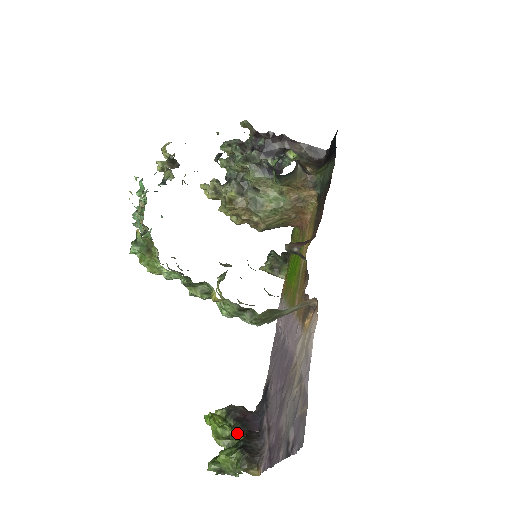
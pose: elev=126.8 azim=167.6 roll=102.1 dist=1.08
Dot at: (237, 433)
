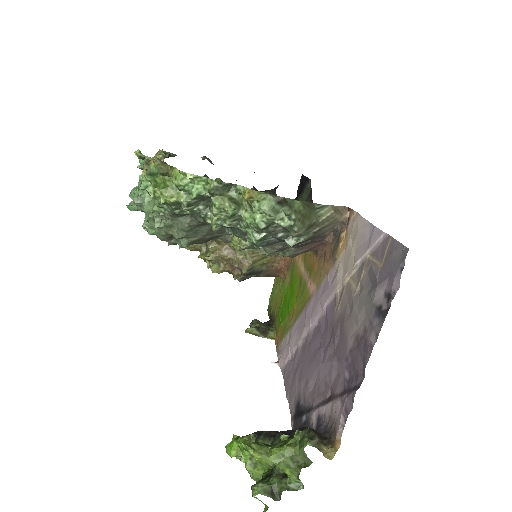
Dot at: (283, 435)
